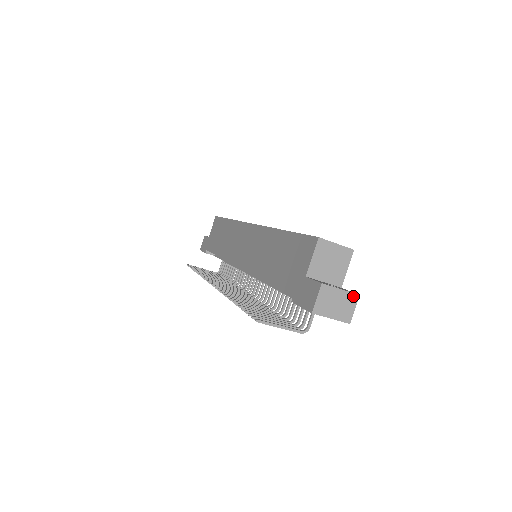
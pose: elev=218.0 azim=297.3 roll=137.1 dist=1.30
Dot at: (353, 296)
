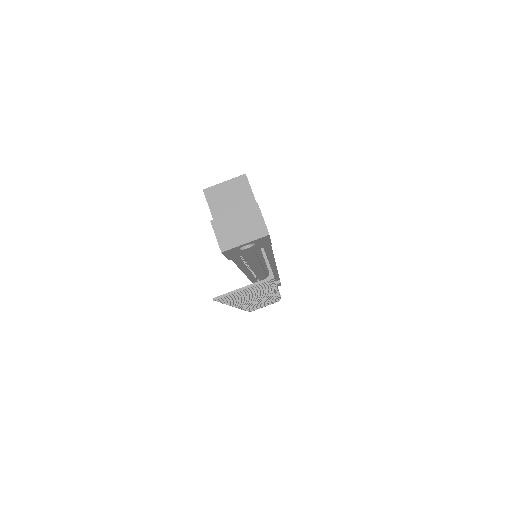
Dot at: (251, 209)
